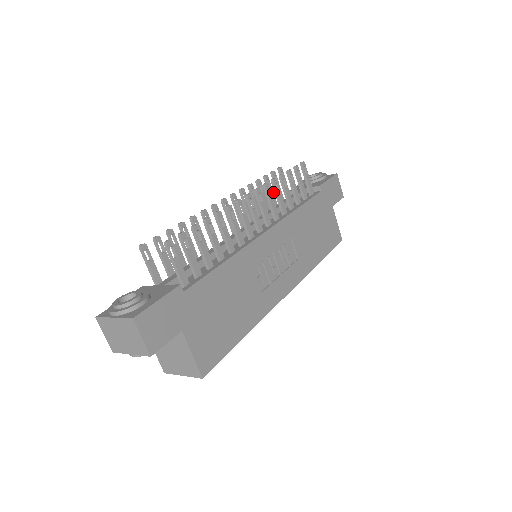
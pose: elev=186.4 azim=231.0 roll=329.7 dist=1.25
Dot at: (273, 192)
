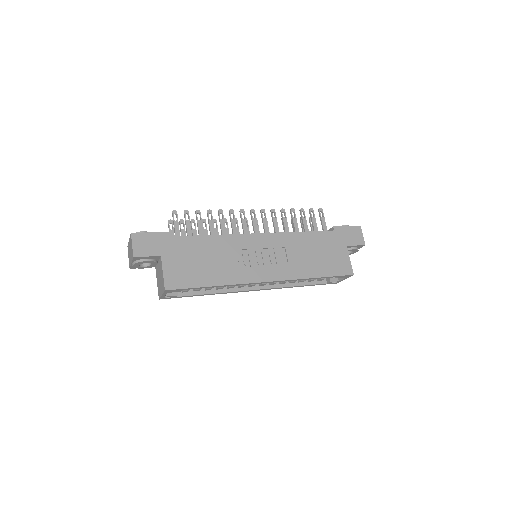
Dot at: occluded
